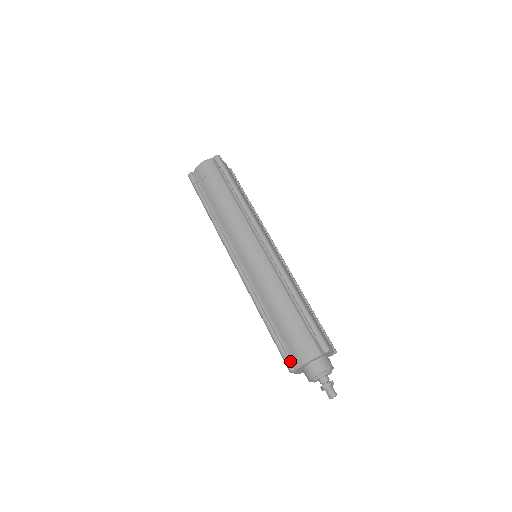
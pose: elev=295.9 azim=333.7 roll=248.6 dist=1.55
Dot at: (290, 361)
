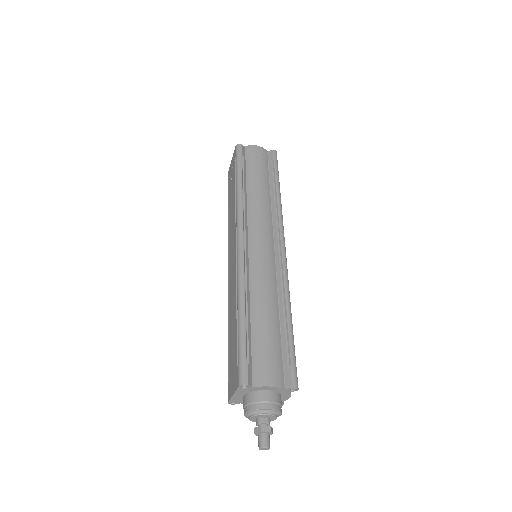
Dot at: (248, 372)
